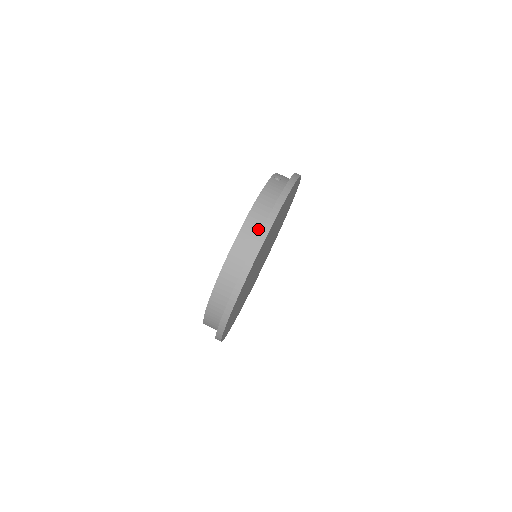
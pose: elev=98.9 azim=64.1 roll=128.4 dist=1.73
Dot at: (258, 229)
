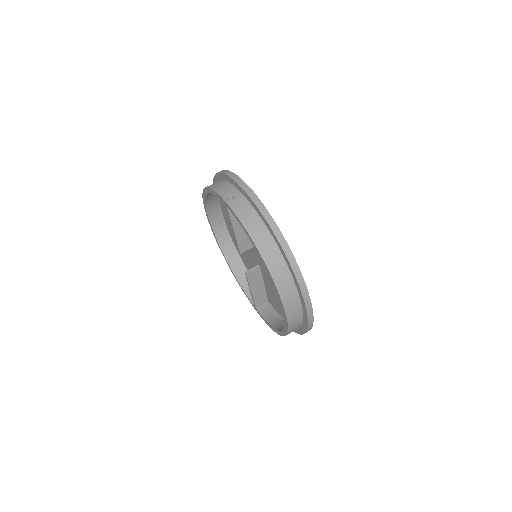
Dot at: (277, 252)
